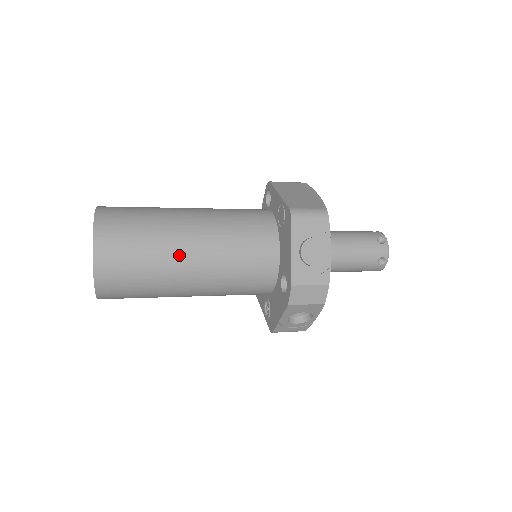
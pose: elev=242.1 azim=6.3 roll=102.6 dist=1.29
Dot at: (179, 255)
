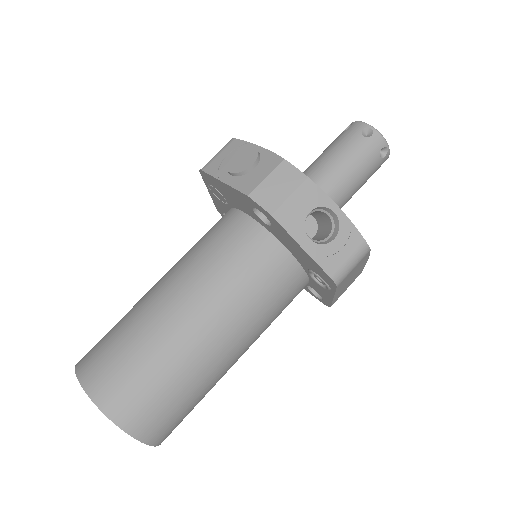
Dot at: (156, 306)
